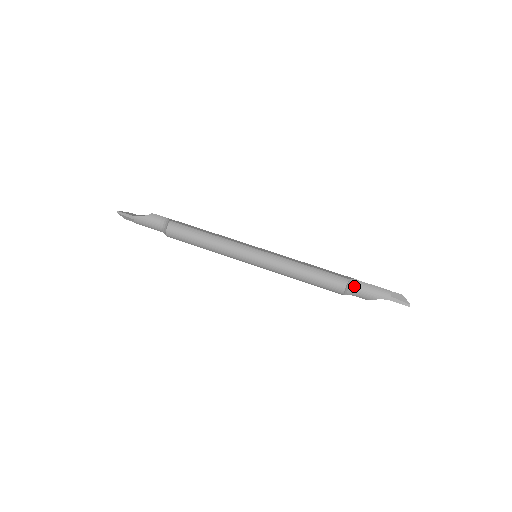
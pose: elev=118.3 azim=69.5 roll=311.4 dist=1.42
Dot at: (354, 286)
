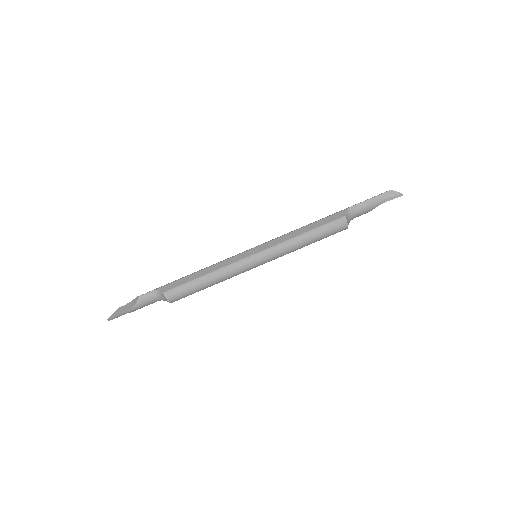
Dot at: (351, 215)
